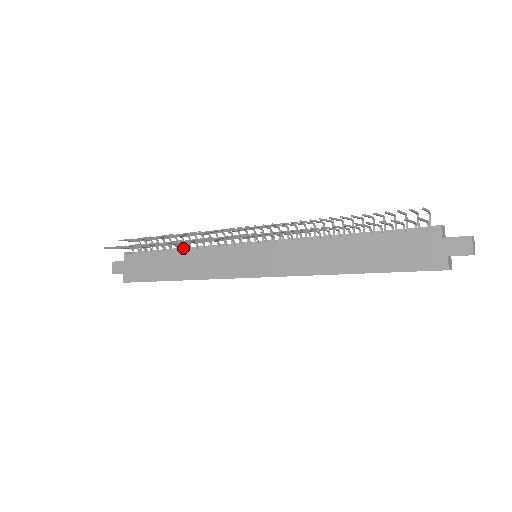
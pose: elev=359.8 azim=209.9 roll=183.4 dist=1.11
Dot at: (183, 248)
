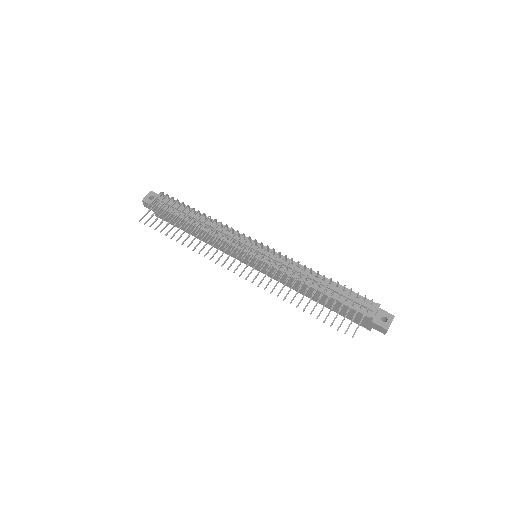
Dot at: (200, 225)
